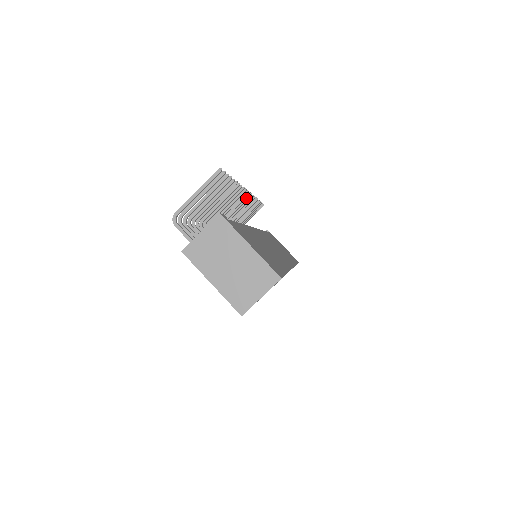
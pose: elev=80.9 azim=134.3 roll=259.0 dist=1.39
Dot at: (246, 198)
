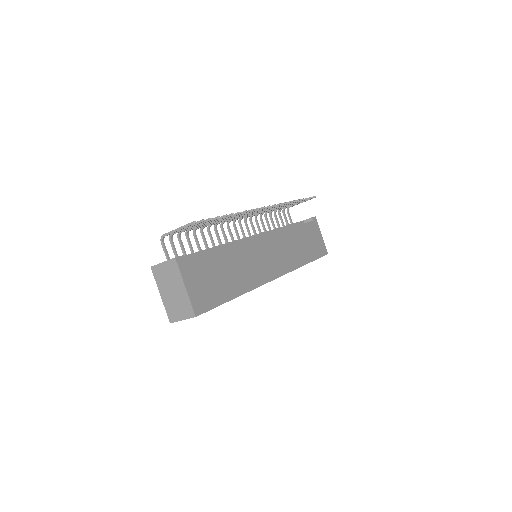
Dot at: occluded
